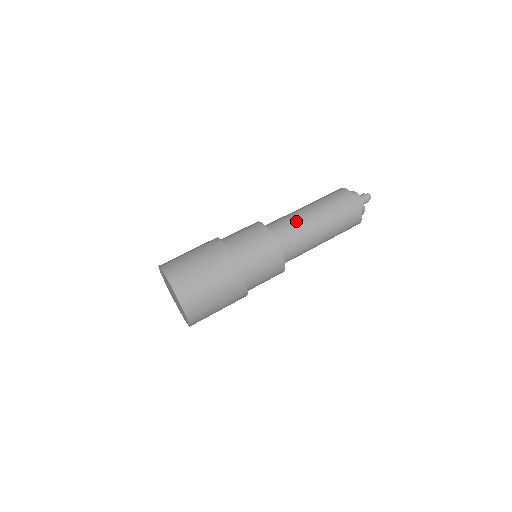
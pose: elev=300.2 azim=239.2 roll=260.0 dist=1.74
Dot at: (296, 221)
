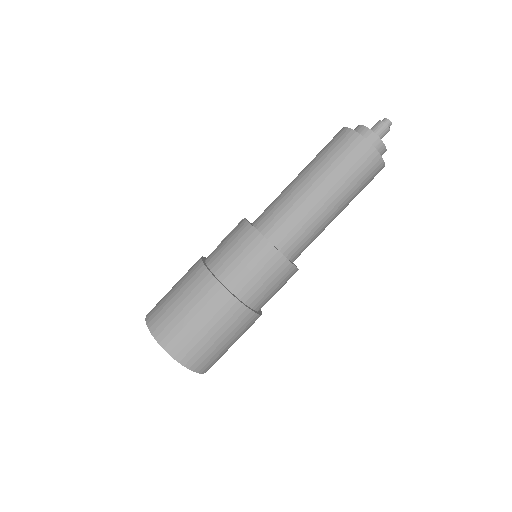
Dot at: (306, 217)
